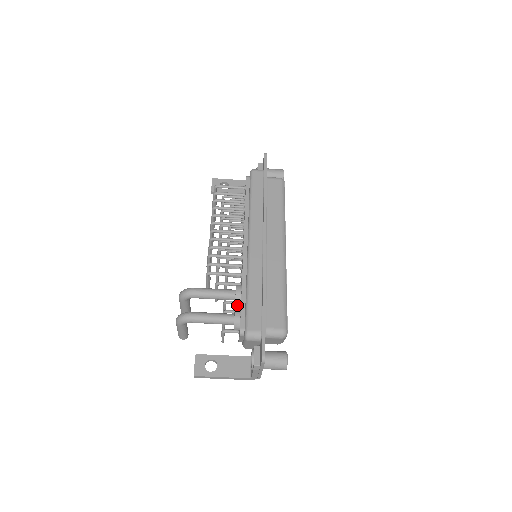
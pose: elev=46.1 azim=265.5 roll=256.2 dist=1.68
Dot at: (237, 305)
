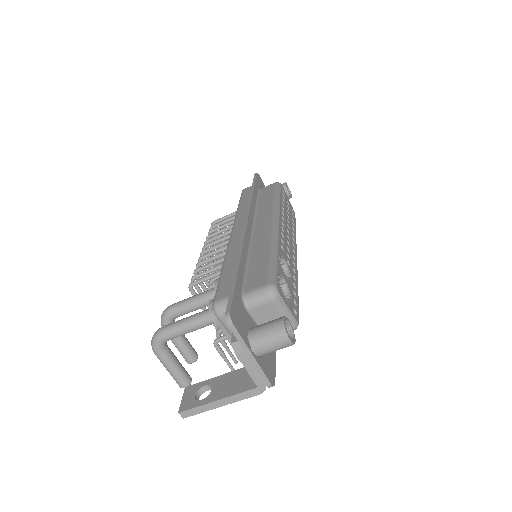
Dot at: occluded
